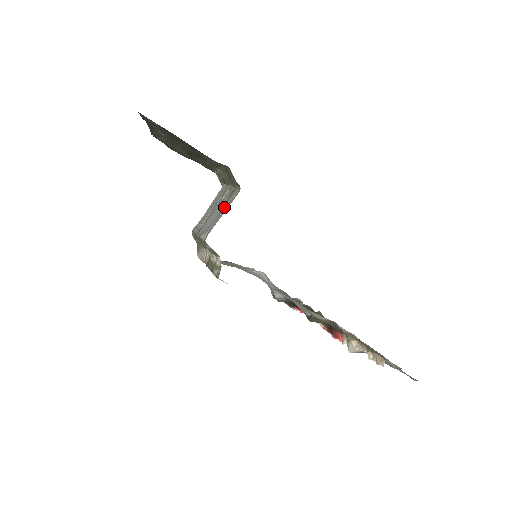
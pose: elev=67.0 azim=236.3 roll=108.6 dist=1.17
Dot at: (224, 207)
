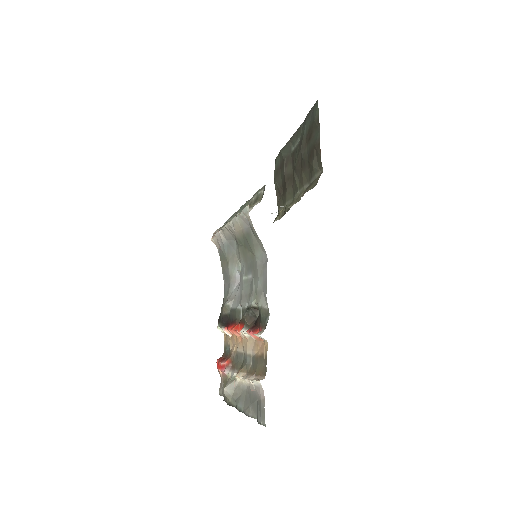
Dot at: occluded
